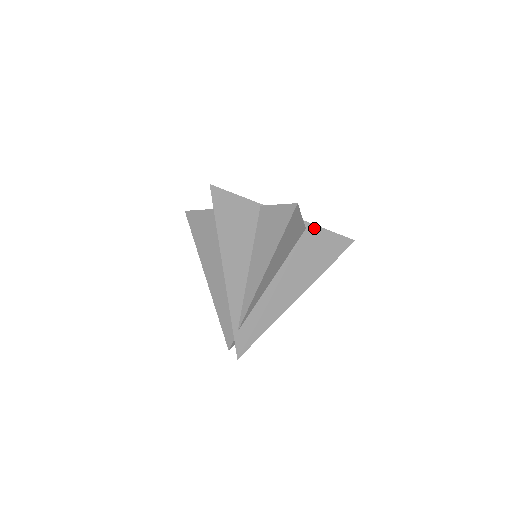
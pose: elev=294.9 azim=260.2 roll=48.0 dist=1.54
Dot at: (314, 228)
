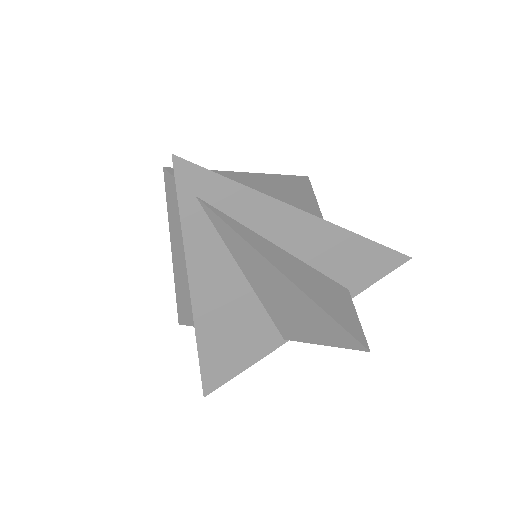
Dot at: occluded
